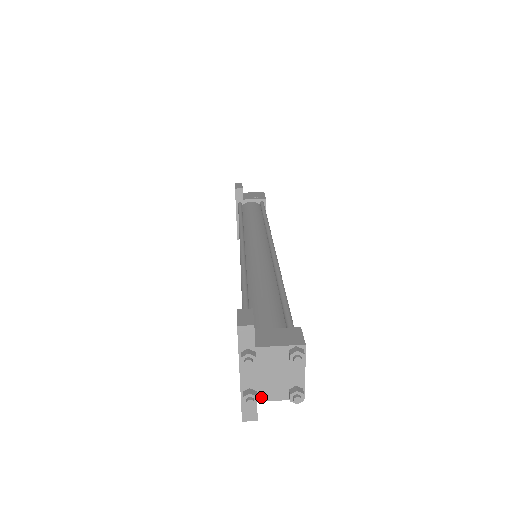
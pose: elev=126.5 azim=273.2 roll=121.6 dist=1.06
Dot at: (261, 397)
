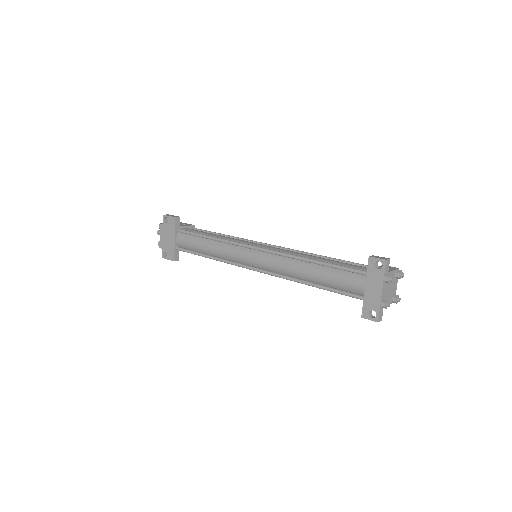
Dot at: occluded
